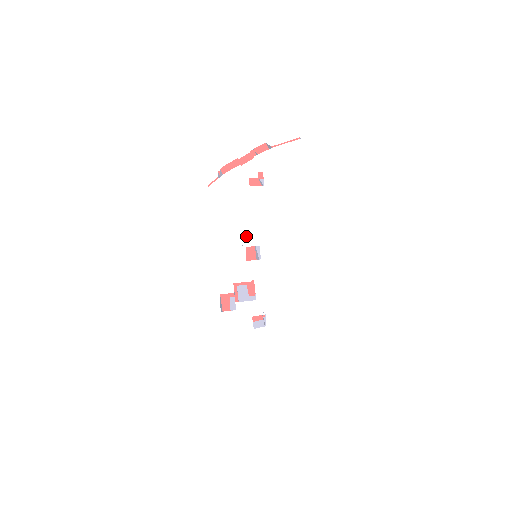
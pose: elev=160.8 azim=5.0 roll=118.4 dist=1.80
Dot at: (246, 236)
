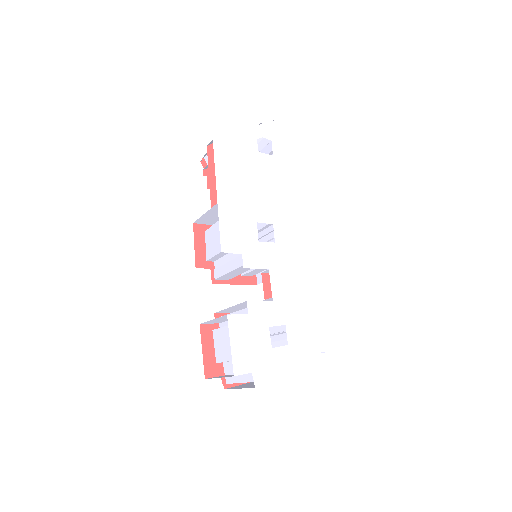
Dot at: (257, 209)
